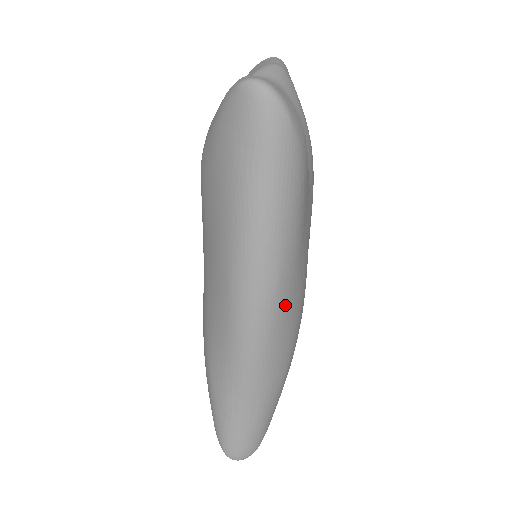
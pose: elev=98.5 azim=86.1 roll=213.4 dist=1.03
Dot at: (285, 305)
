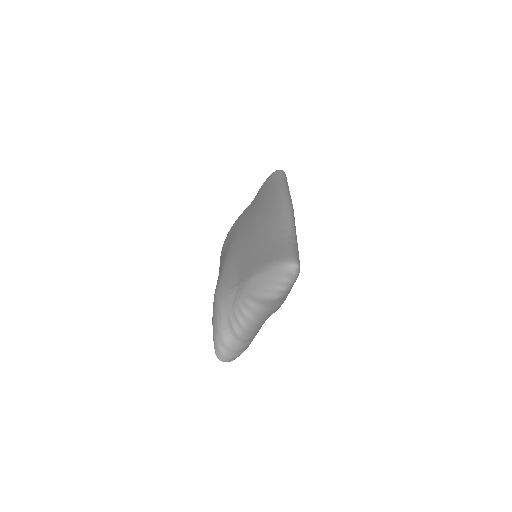
Dot at: occluded
